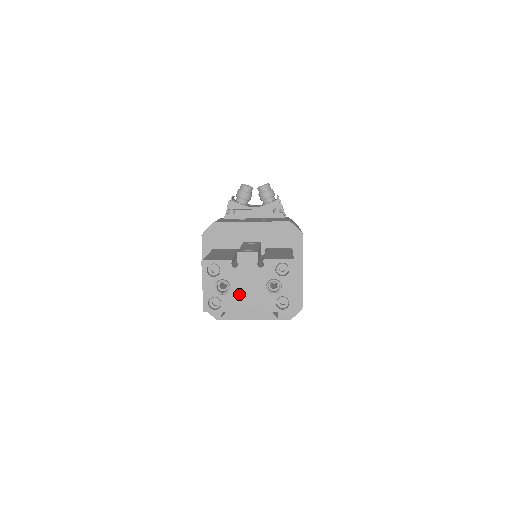
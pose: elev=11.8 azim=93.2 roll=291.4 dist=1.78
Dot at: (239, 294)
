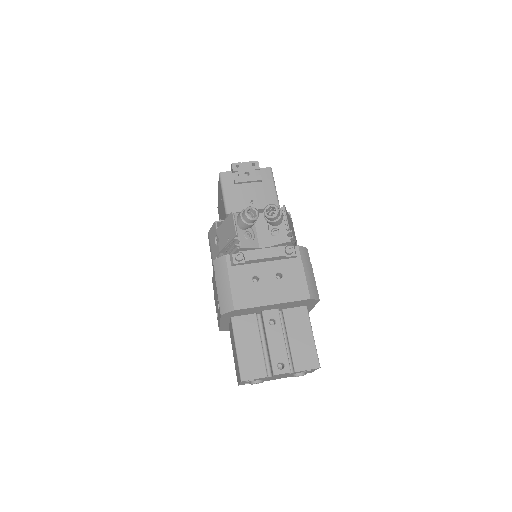
Dot at: occluded
